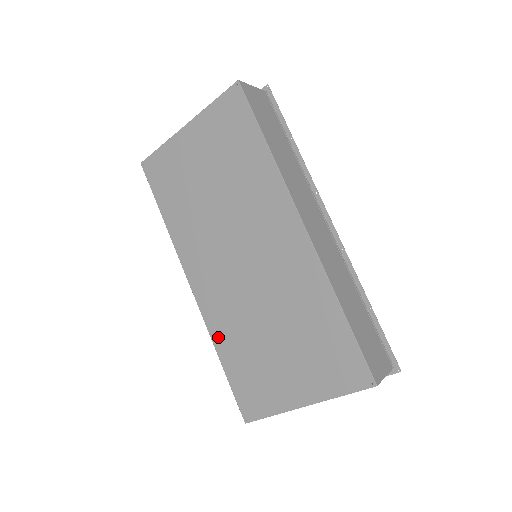
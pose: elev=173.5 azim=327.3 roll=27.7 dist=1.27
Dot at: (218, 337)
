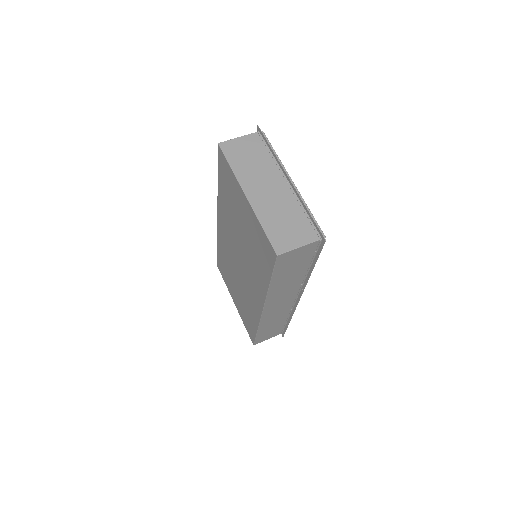
Dot at: (220, 244)
